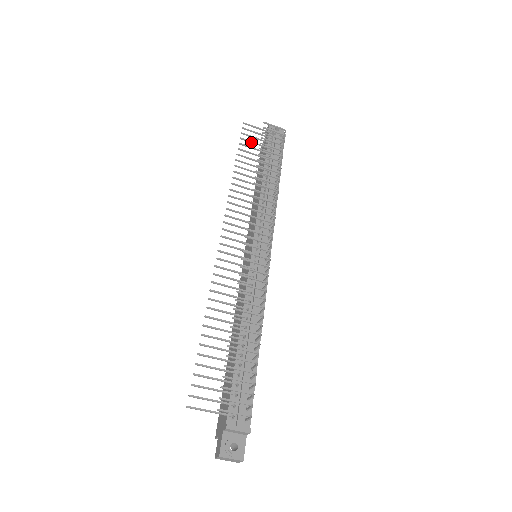
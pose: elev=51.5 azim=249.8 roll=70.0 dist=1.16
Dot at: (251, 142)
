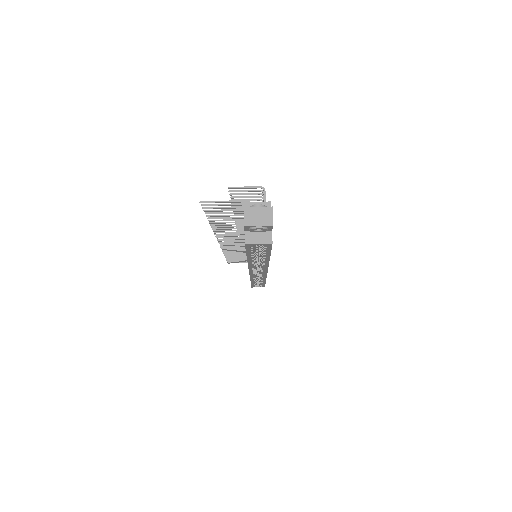
Dot at: (236, 260)
